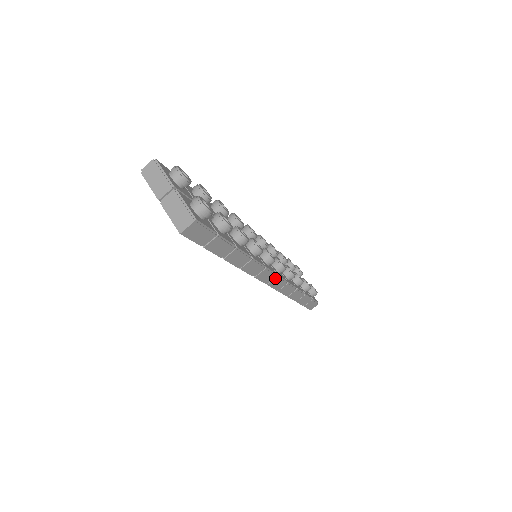
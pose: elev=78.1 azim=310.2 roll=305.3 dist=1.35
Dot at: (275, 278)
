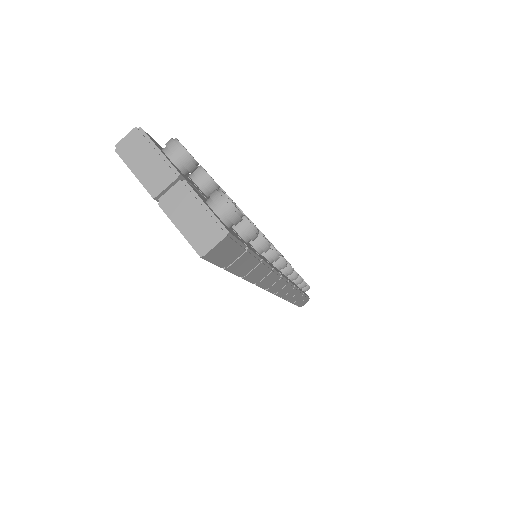
Dot at: (285, 285)
